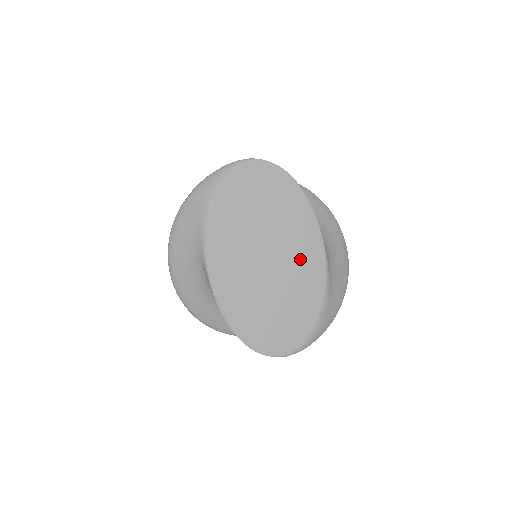
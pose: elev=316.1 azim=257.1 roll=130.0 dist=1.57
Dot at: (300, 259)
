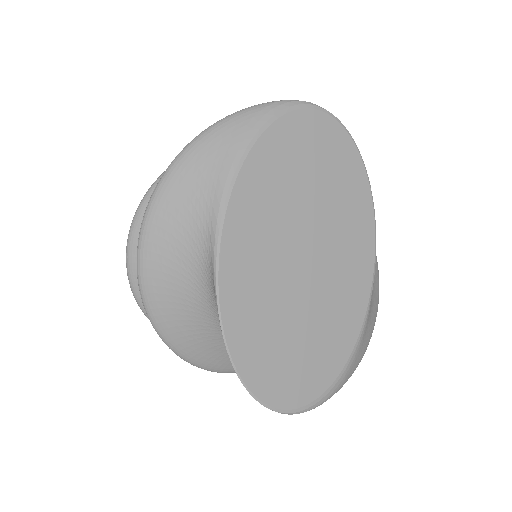
Dot at: (344, 270)
